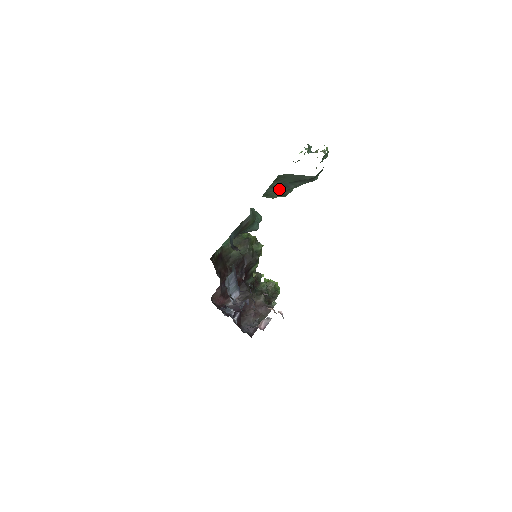
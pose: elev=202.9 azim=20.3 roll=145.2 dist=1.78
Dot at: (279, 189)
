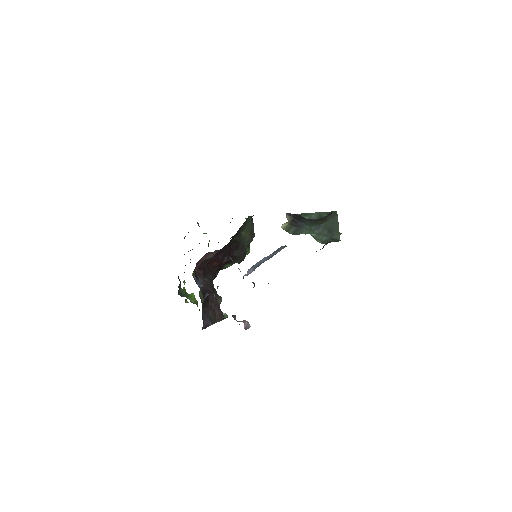
Dot at: occluded
